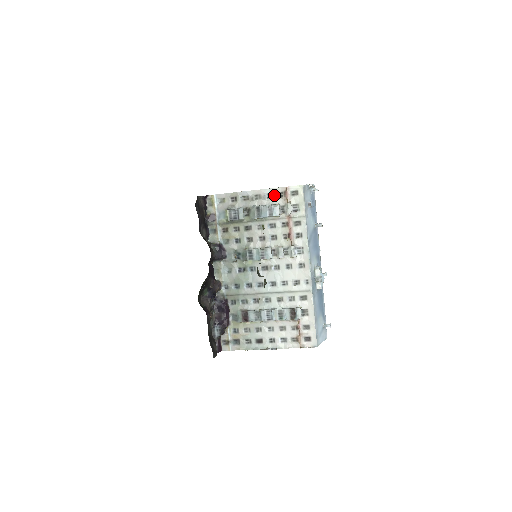
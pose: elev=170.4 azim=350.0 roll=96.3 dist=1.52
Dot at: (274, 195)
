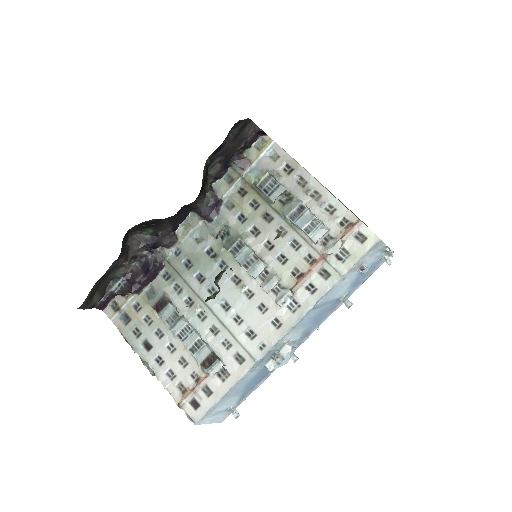
Dot at: (336, 214)
